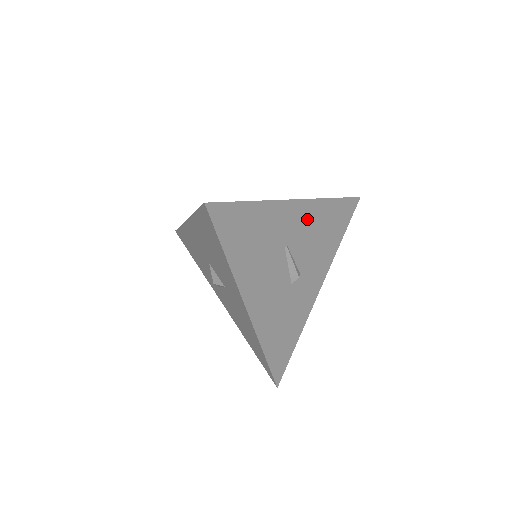
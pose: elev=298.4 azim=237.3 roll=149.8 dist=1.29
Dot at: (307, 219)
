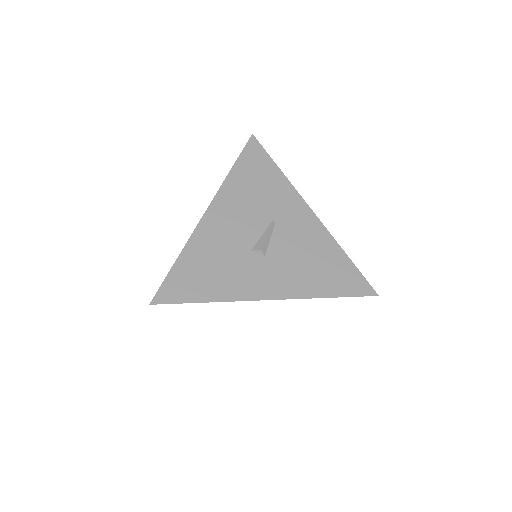
Dot at: (308, 232)
